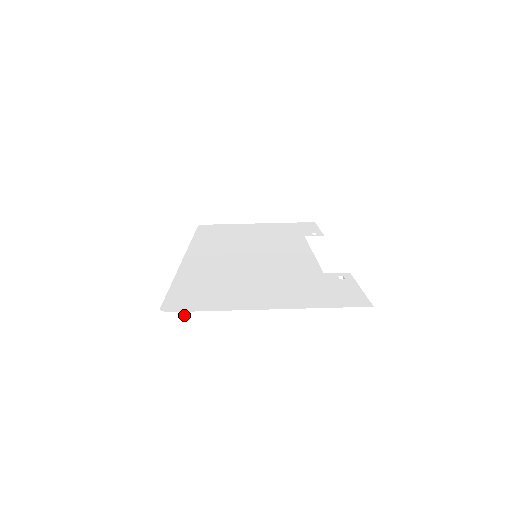
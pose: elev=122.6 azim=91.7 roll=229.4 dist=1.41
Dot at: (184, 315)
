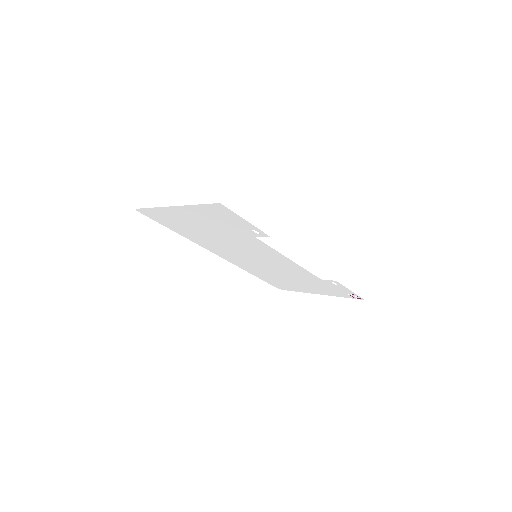
Dot at: (142, 206)
